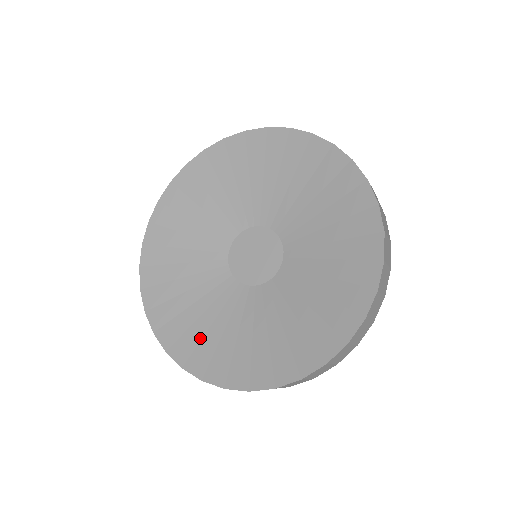
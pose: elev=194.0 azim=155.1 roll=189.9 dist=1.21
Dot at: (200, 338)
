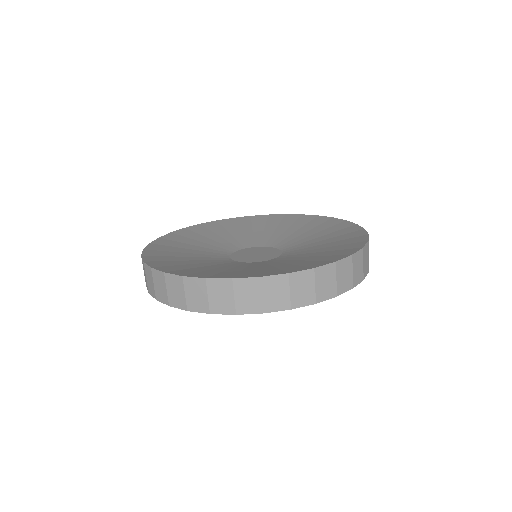
Dot at: (257, 271)
